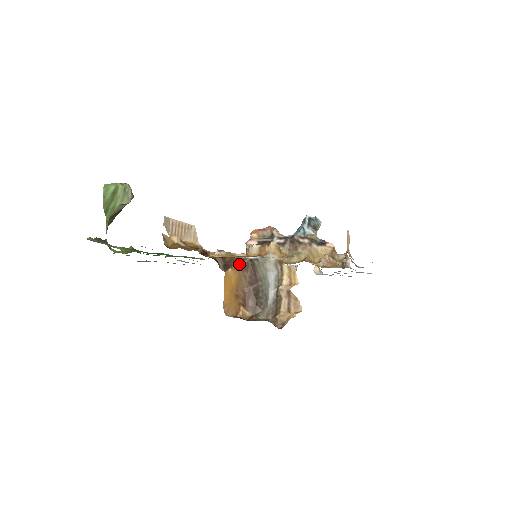
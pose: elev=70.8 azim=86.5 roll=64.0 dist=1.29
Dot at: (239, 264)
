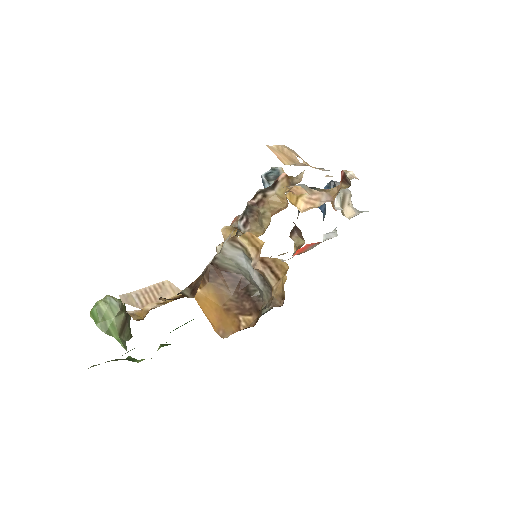
Dot at: (206, 278)
